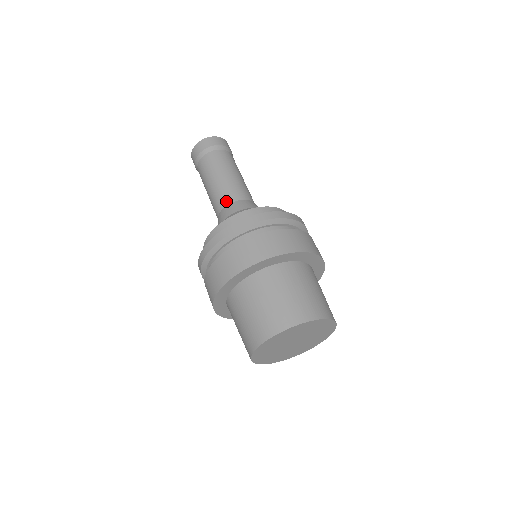
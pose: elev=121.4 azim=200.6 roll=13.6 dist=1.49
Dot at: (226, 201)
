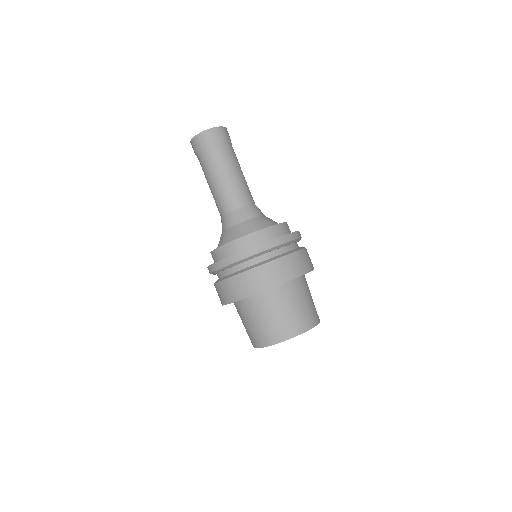
Dot at: (242, 202)
